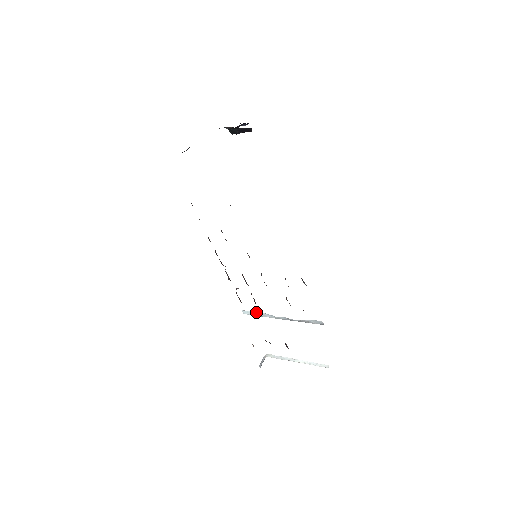
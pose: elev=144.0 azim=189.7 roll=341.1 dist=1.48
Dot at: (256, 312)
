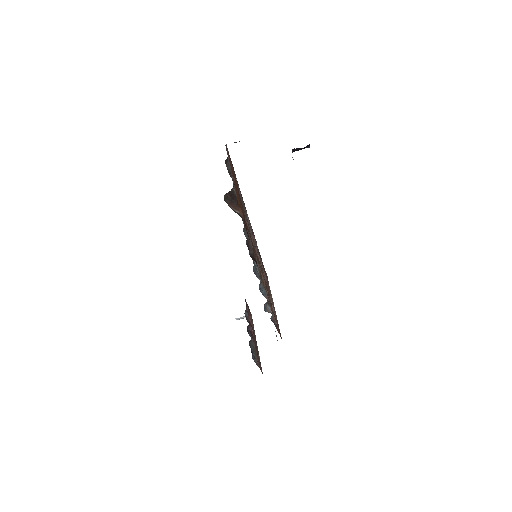
Dot at: occluded
